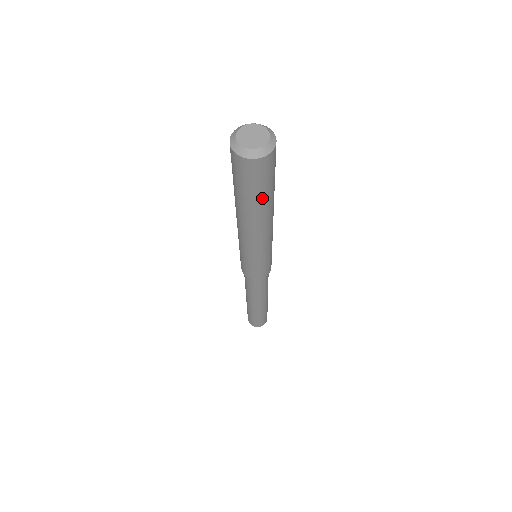
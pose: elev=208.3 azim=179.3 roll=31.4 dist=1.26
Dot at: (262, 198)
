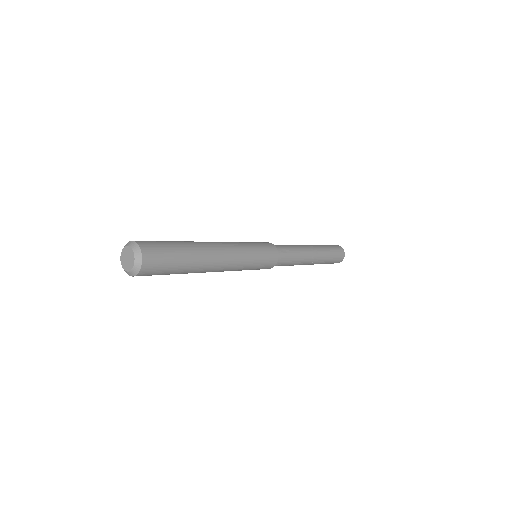
Dot at: occluded
